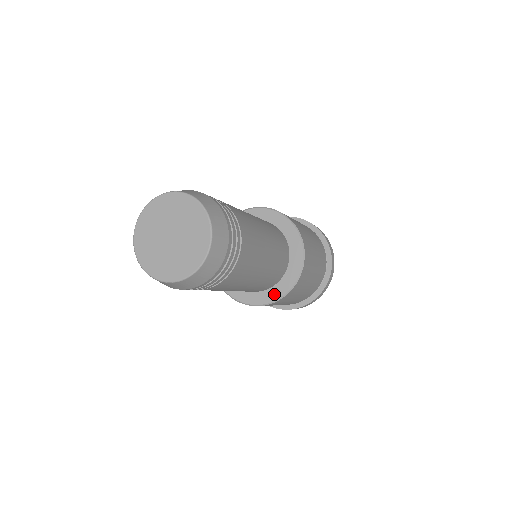
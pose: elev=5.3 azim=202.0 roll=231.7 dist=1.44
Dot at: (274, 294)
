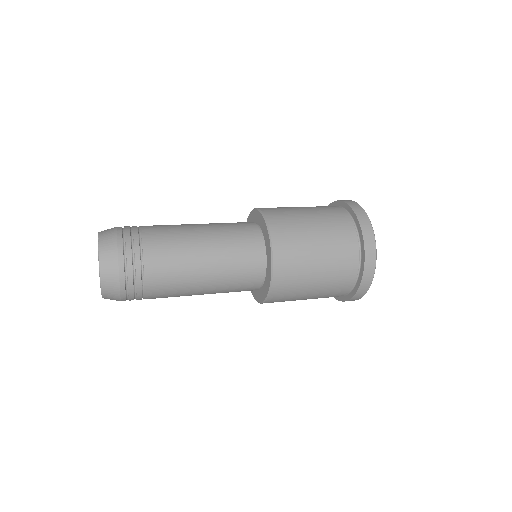
Dot at: (255, 294)
